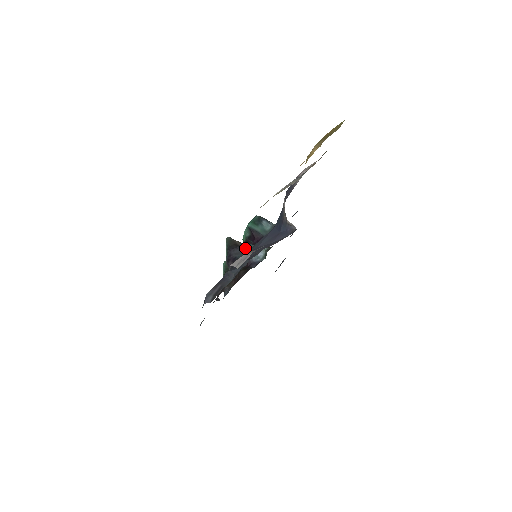
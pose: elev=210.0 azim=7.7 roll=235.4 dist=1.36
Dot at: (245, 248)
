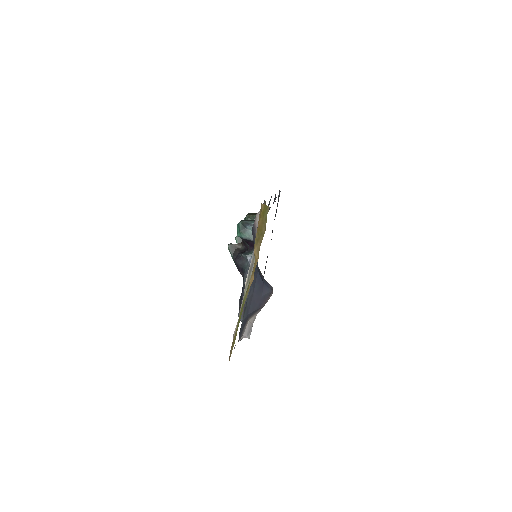
Dot at: (245, 260)
